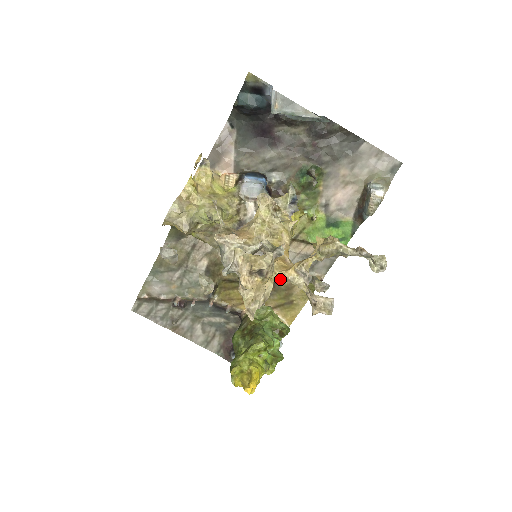
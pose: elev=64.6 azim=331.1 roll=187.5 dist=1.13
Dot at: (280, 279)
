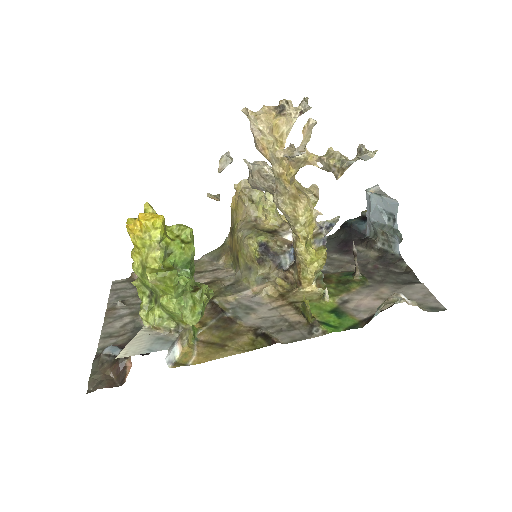
Dot at: (241, 323)
